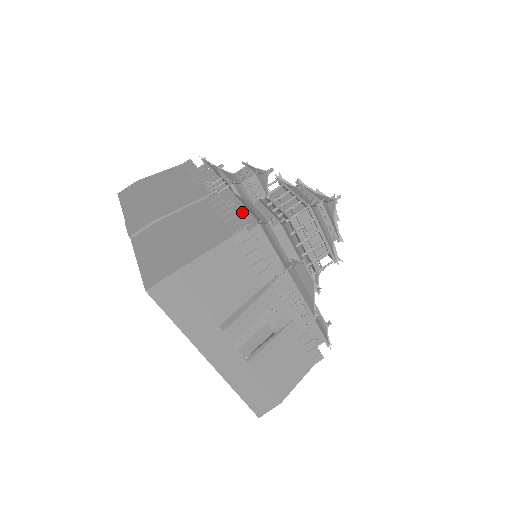
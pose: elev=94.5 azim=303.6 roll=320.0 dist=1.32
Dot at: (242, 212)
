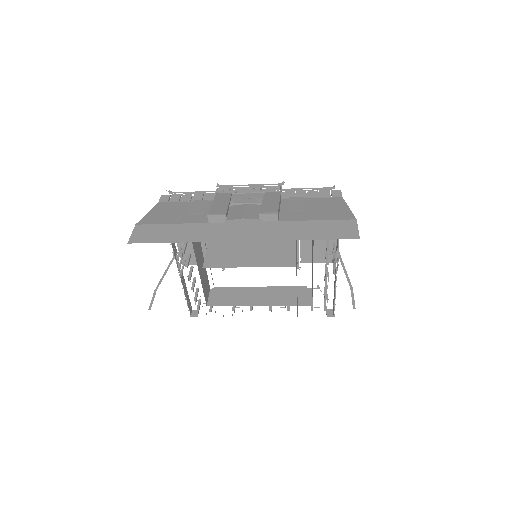
Dot at: occluded
